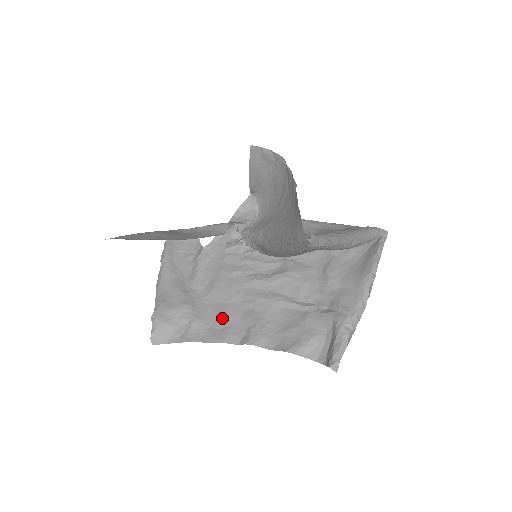
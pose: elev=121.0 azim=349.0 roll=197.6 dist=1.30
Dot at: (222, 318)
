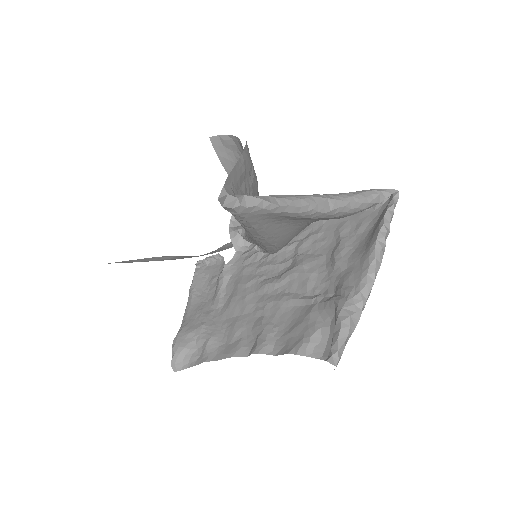
Dot at: (234, 331)
